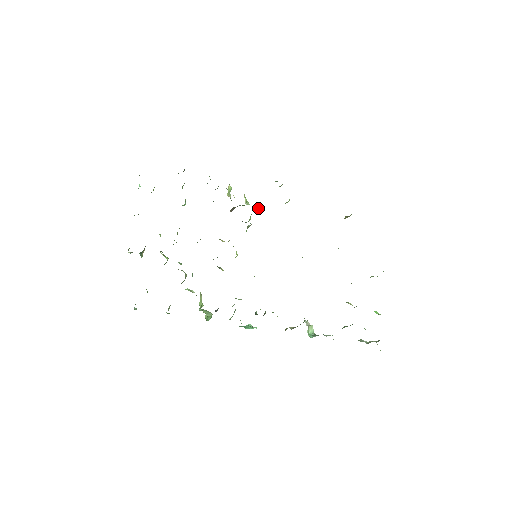
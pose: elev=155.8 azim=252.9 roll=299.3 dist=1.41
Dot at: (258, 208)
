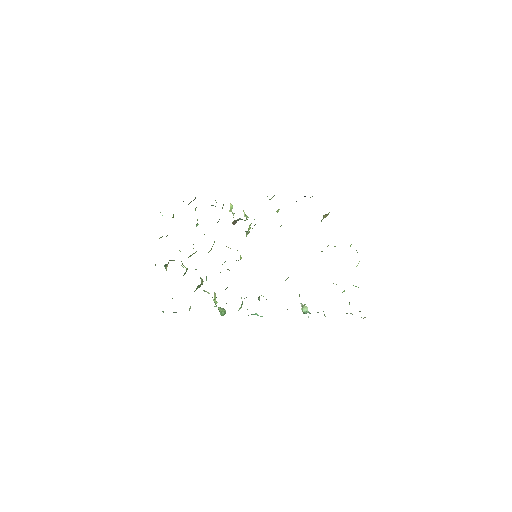
Dot at: occluded
